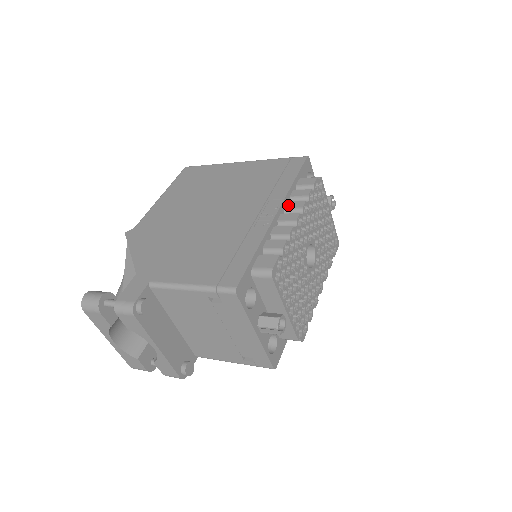
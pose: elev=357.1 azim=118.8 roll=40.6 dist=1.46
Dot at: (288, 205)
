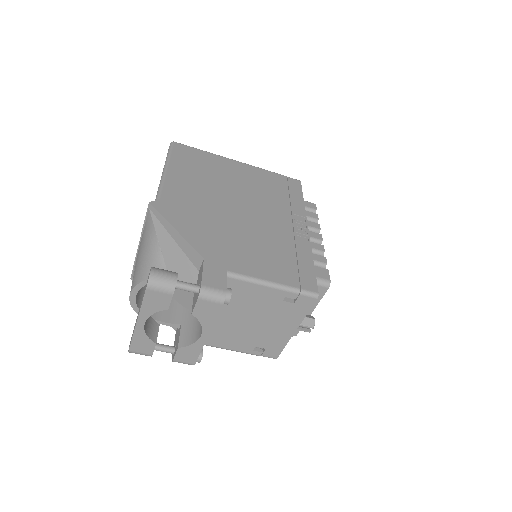
Dot at: (308, 223)
